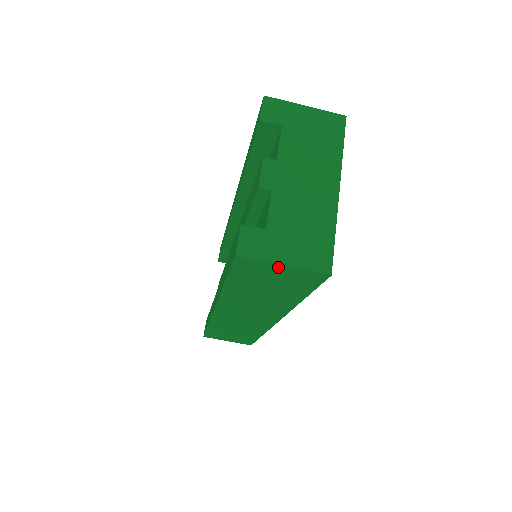
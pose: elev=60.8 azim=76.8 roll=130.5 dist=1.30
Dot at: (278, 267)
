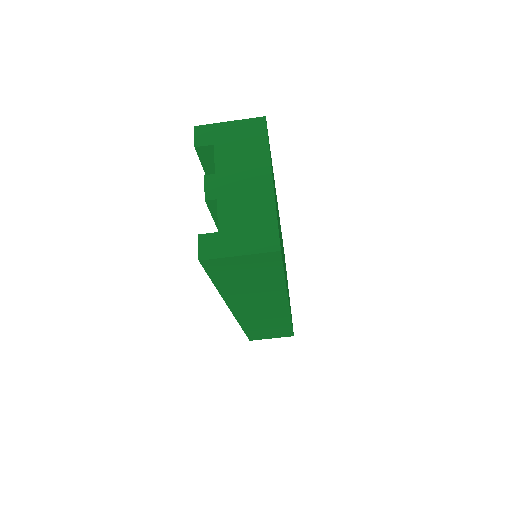
Dot at: (237, 258)
